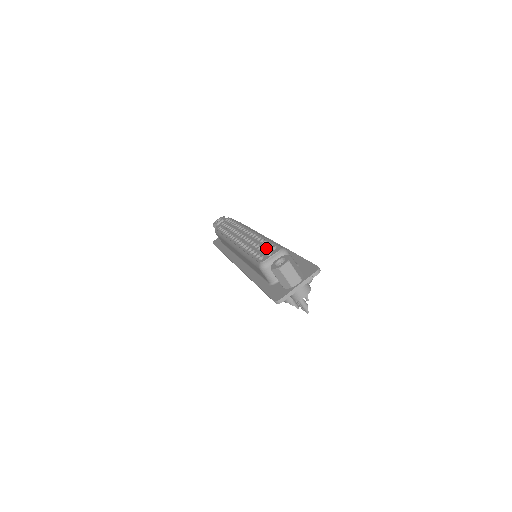
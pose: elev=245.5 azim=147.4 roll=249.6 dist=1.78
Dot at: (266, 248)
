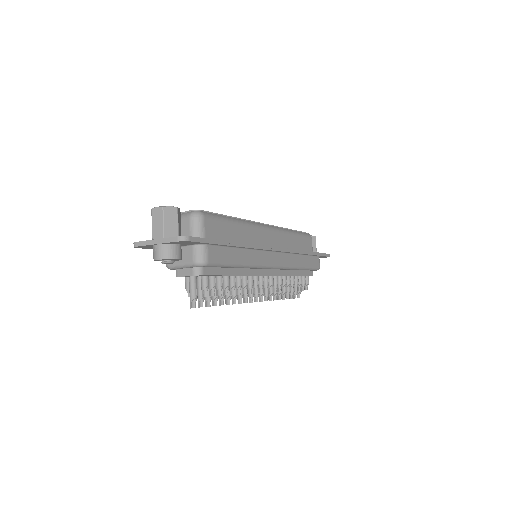
Dot at: occluded
